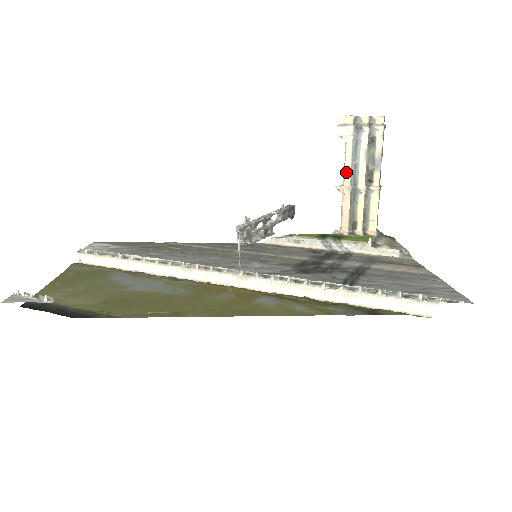
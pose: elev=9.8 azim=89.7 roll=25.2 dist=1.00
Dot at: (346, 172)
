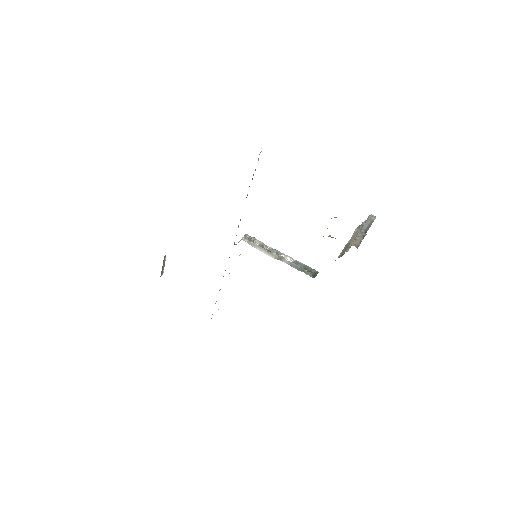
Dot at: occluded
